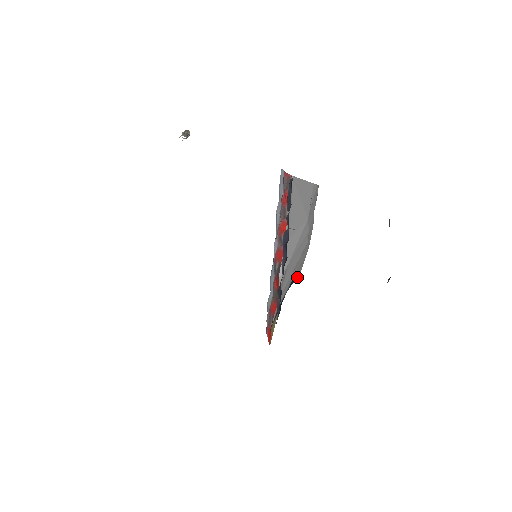
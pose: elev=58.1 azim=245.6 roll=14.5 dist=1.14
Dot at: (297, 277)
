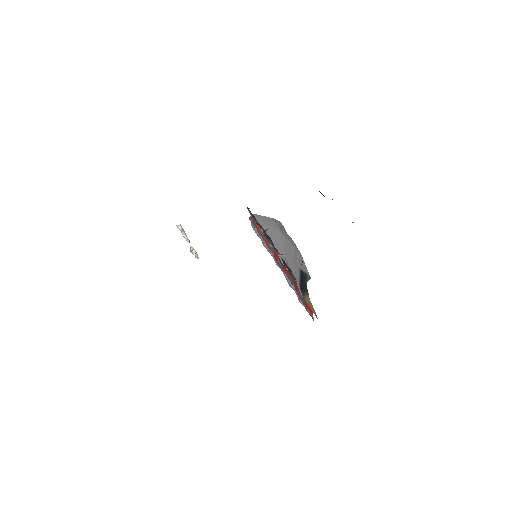
Dot at: (306, 273)
